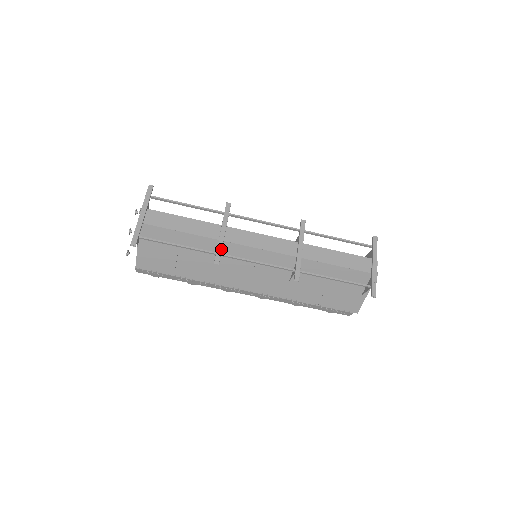
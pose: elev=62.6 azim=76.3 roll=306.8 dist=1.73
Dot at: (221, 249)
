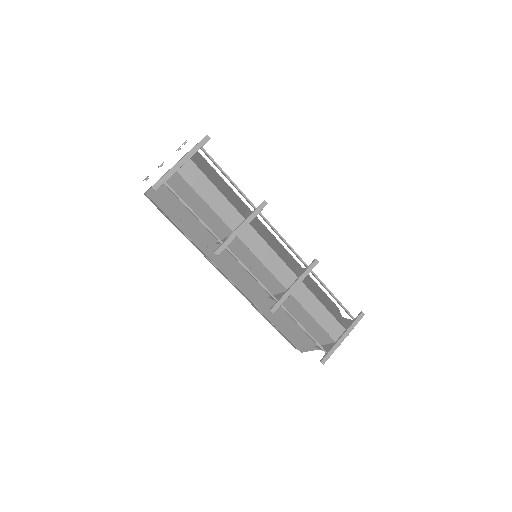
Dot at: (229, 243)
